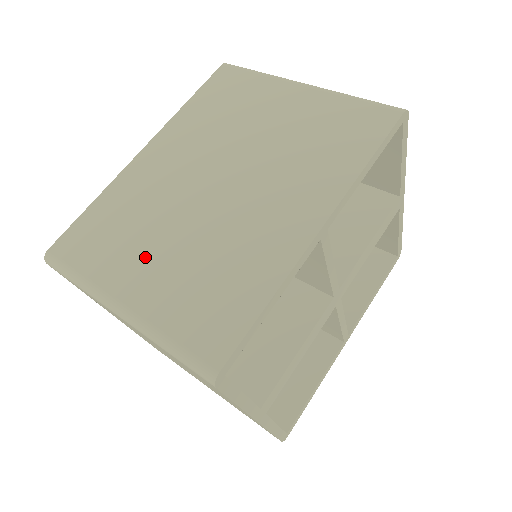
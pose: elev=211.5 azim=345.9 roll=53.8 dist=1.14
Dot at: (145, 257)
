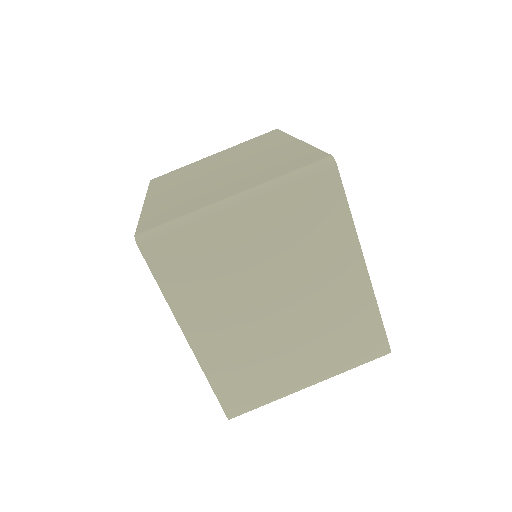
Dot at: (219, 190)
